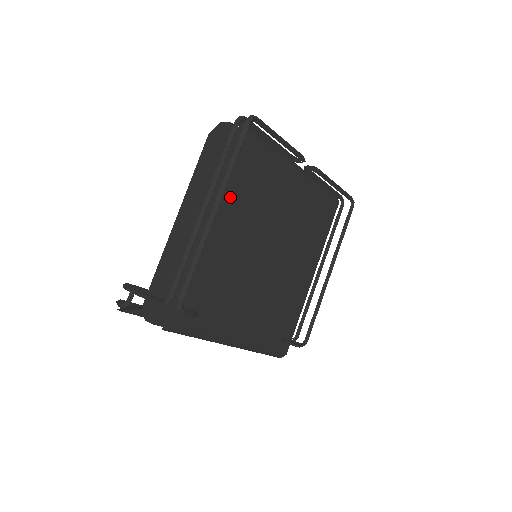
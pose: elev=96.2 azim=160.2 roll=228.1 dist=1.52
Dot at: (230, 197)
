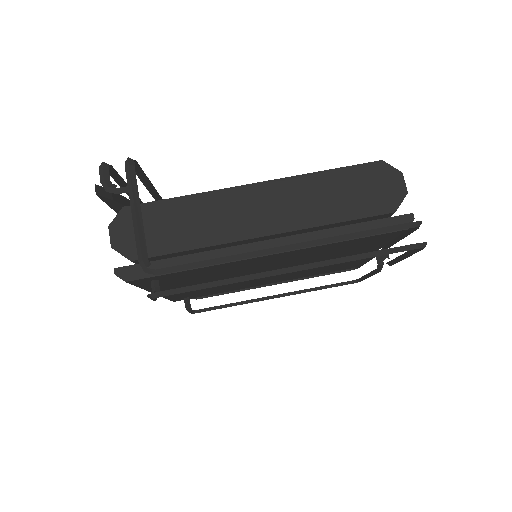
Dot at: (312, 250)
